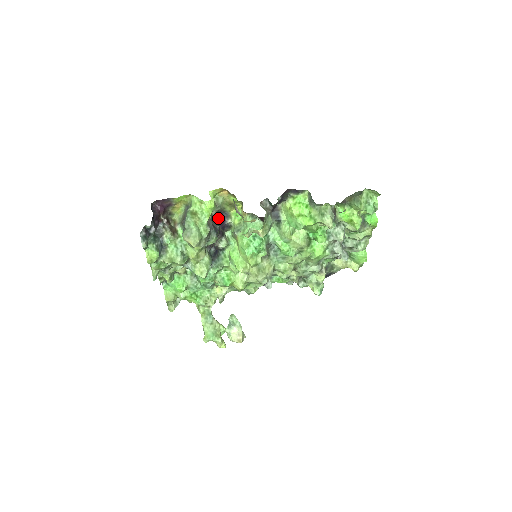
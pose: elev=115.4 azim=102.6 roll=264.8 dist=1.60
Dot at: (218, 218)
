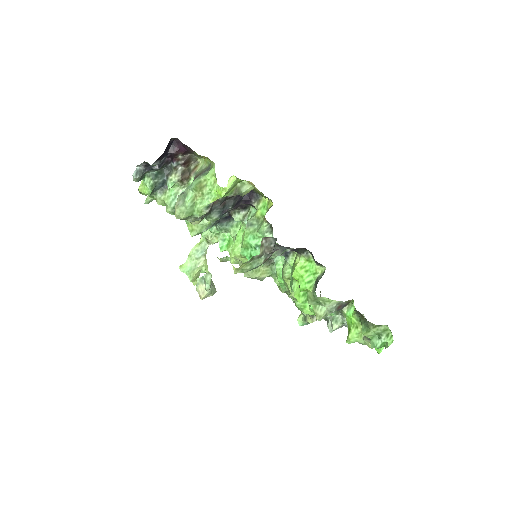
Dot at: occluded
